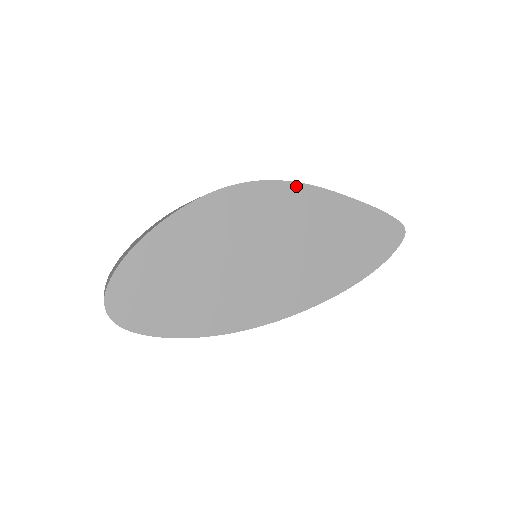
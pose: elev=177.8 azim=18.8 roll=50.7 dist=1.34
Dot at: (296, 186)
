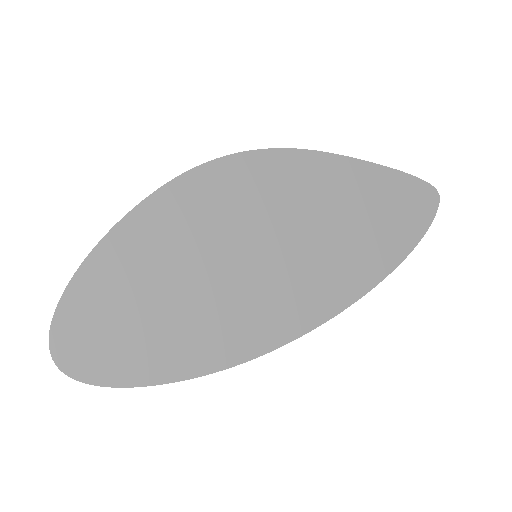
Dot at: (293, 154)
